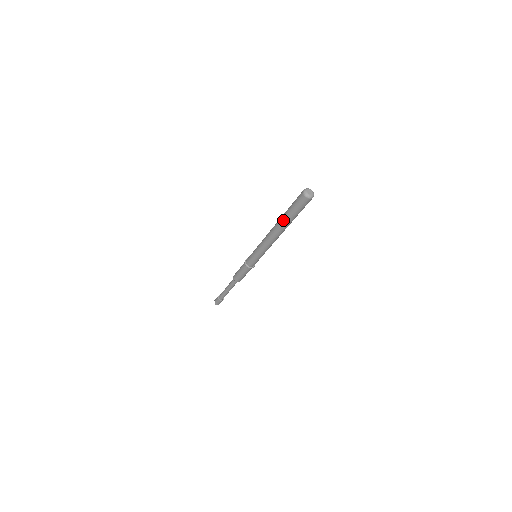
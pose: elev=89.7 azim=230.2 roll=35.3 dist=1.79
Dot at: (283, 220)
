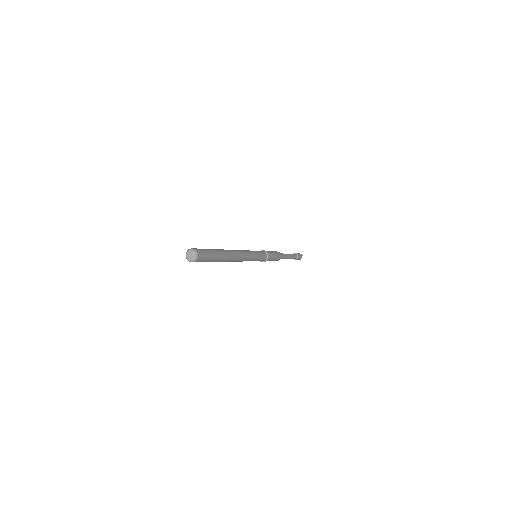
Dot at: occluded
